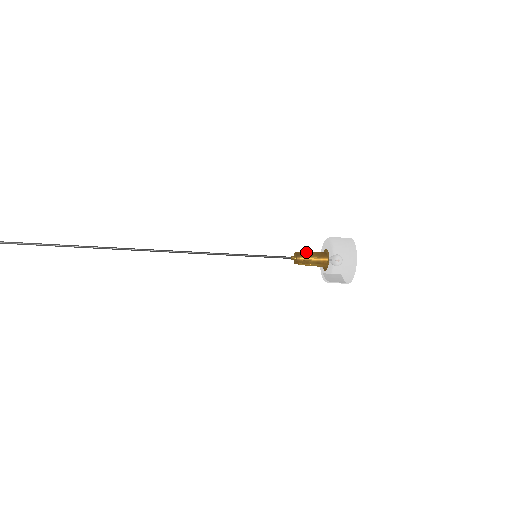
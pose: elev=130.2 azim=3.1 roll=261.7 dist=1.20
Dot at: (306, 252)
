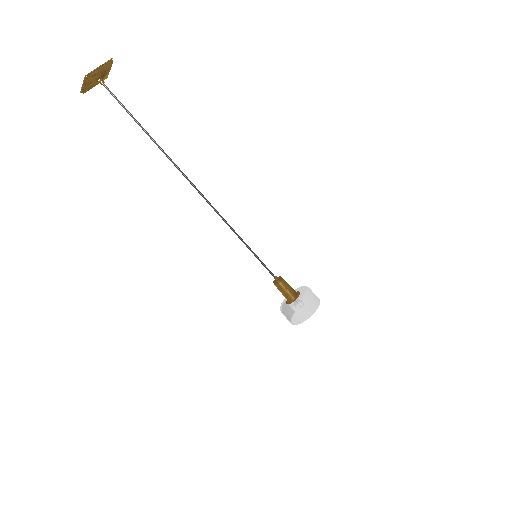
Dot at: (286, 283)
